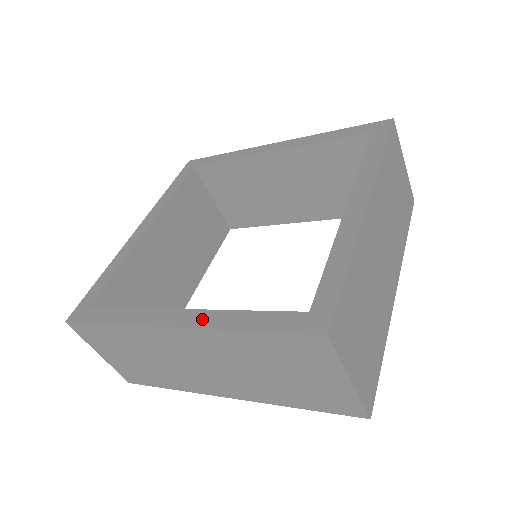
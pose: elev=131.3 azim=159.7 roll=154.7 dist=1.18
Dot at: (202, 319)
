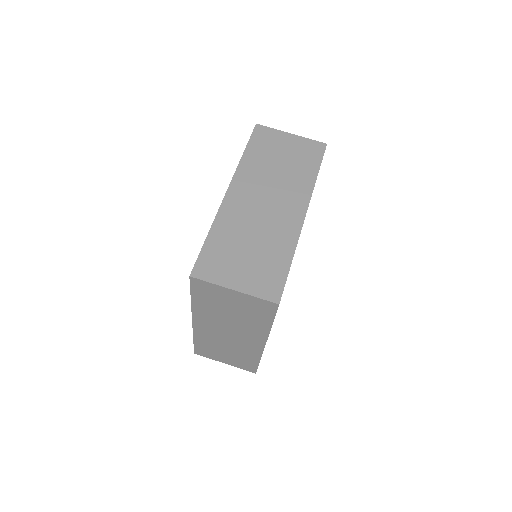
Dot at: occluded
